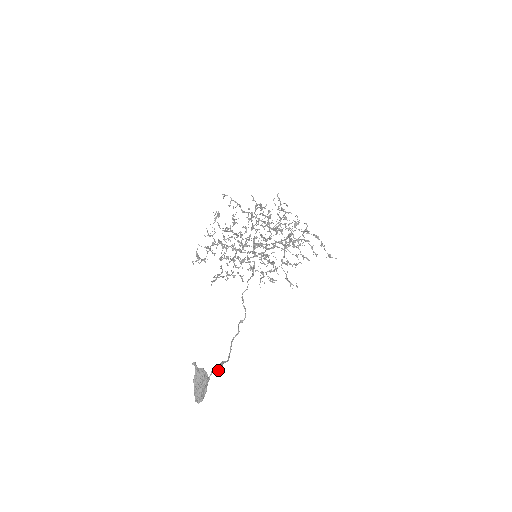
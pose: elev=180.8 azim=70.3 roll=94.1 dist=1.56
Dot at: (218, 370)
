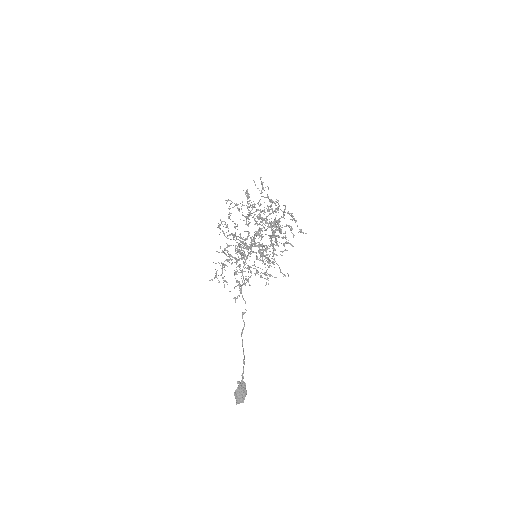
Dot at: occluded
